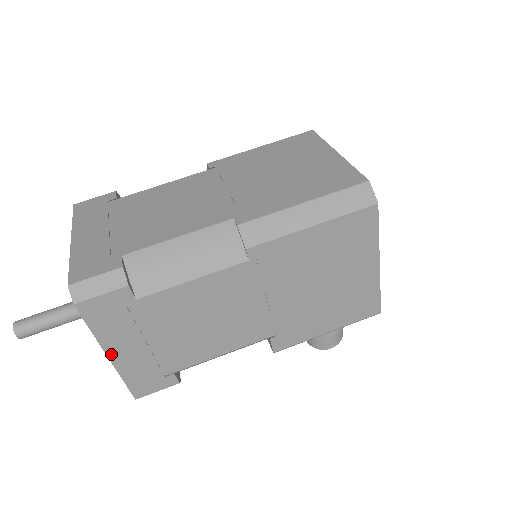
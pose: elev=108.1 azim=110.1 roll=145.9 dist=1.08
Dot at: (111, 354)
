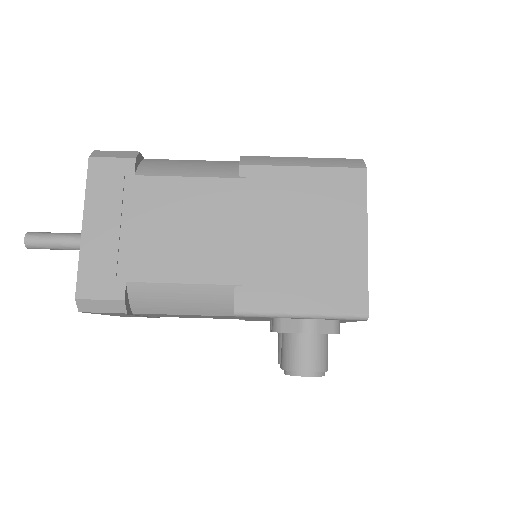
Dot at: (86, 224)
